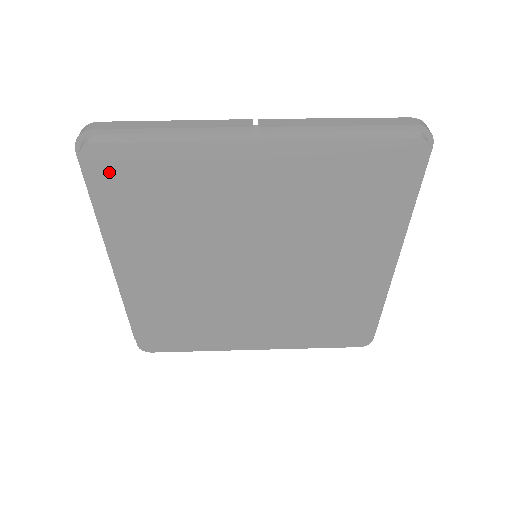
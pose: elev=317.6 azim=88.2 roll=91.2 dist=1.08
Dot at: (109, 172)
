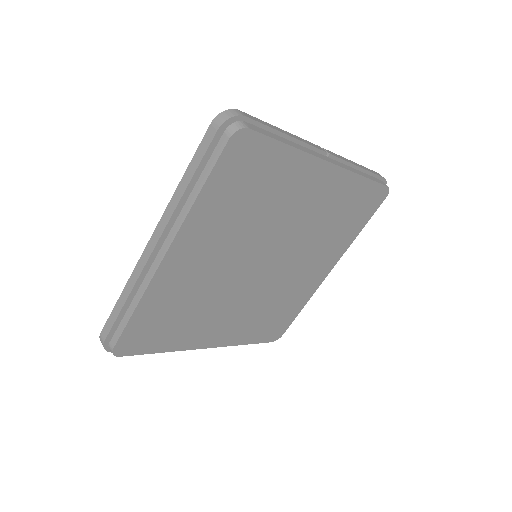
Dot at: (240, 157)
